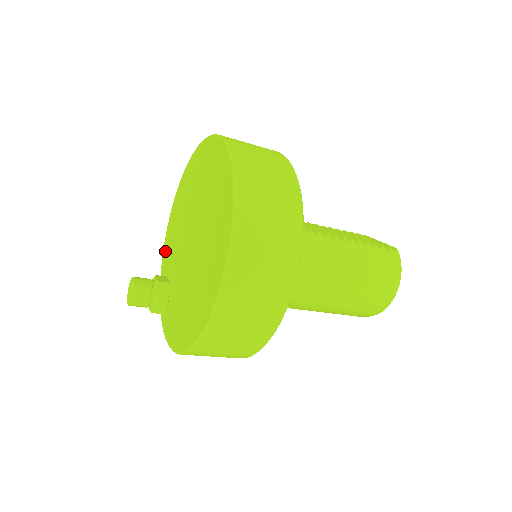
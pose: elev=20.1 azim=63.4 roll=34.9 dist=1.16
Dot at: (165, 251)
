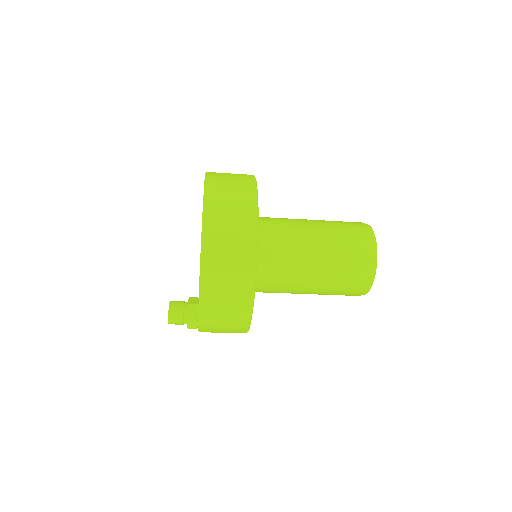
Dot at: occluded
